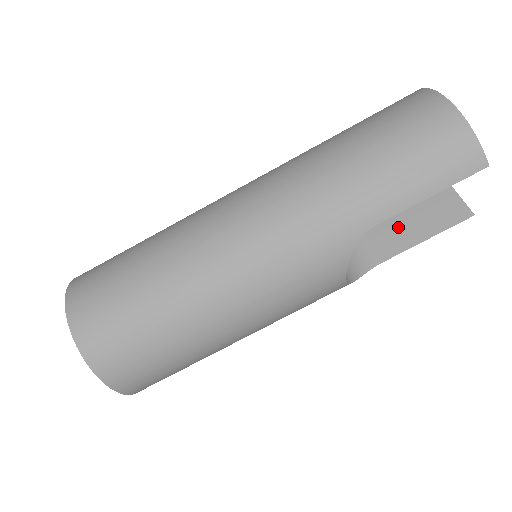
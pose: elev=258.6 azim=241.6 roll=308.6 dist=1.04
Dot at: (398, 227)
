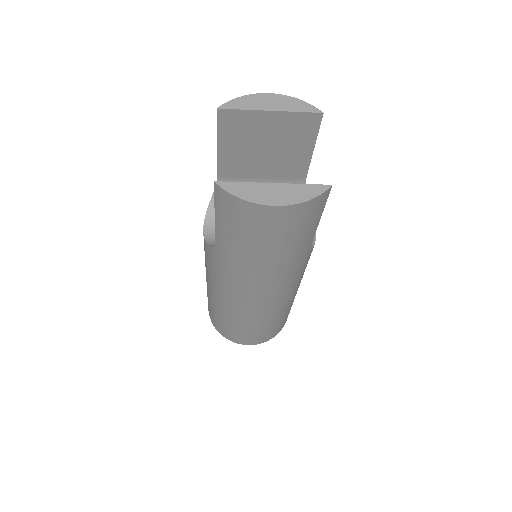
Dot at: (287, 160)
